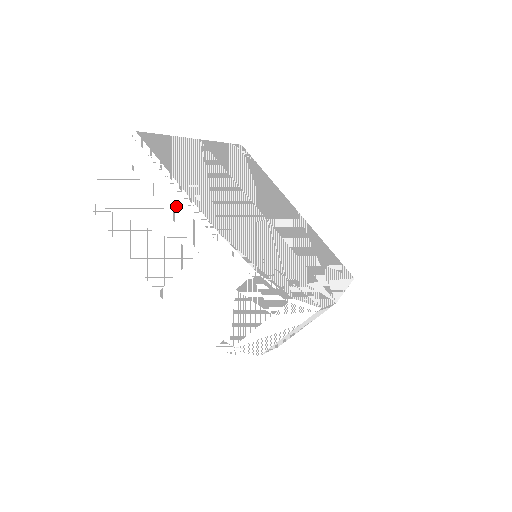
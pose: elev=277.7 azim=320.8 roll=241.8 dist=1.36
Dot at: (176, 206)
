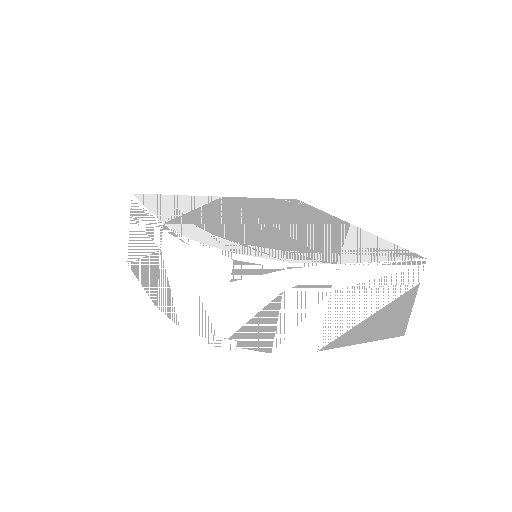
Dot at: (149, 225)
